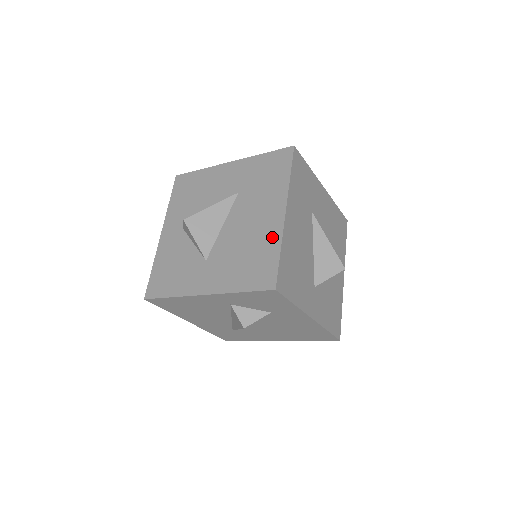
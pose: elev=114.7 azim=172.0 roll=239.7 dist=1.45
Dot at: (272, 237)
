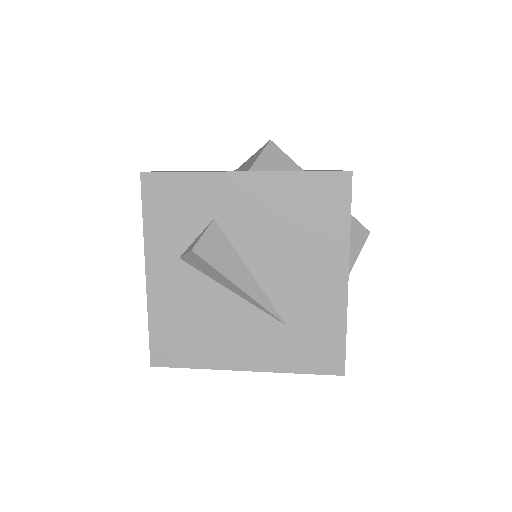
Dot at: occluded
